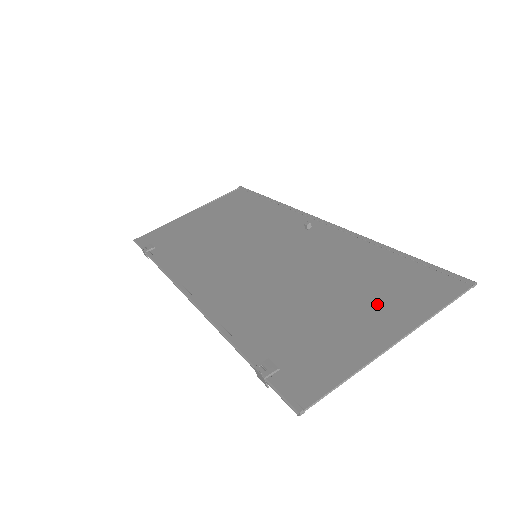
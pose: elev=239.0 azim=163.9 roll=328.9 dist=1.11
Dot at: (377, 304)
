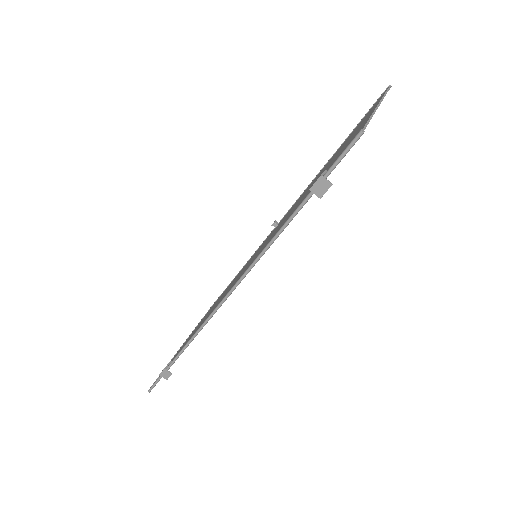
Dot at: (351, 135)
